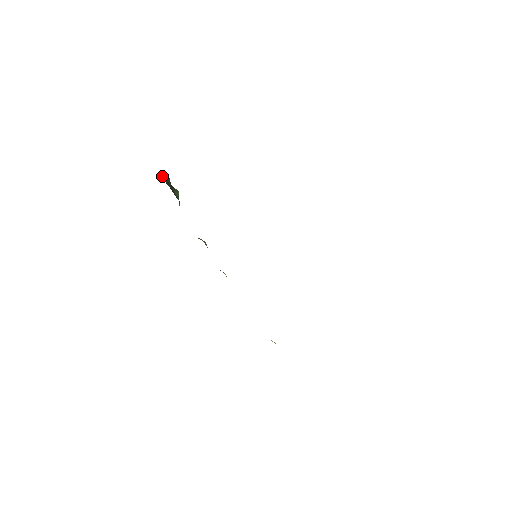
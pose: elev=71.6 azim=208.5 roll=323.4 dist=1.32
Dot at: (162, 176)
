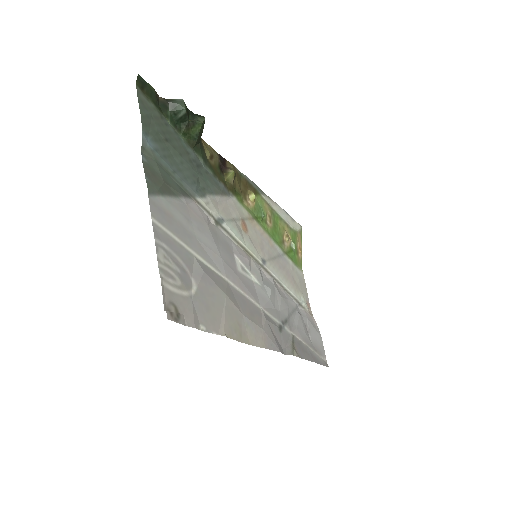
Dot at: (172, 114)
